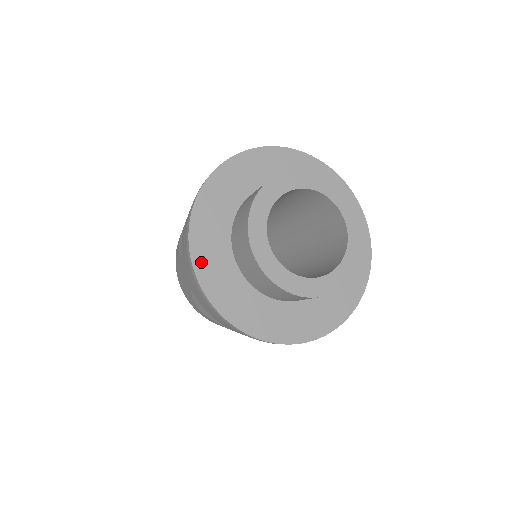
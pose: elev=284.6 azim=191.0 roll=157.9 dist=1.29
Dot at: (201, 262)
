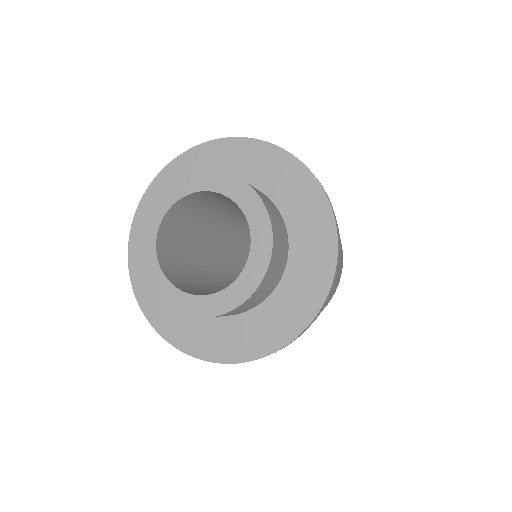
Dot at: (138, 232)
